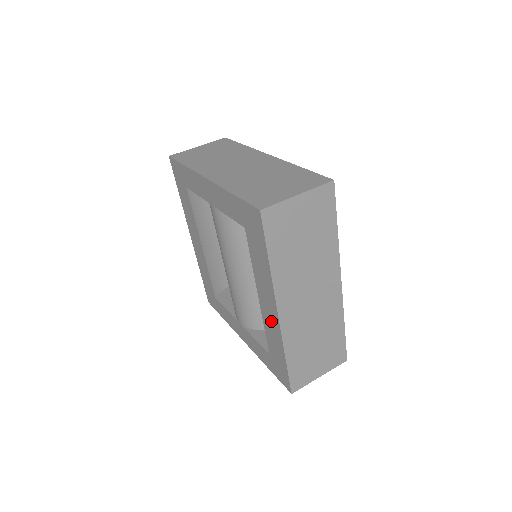
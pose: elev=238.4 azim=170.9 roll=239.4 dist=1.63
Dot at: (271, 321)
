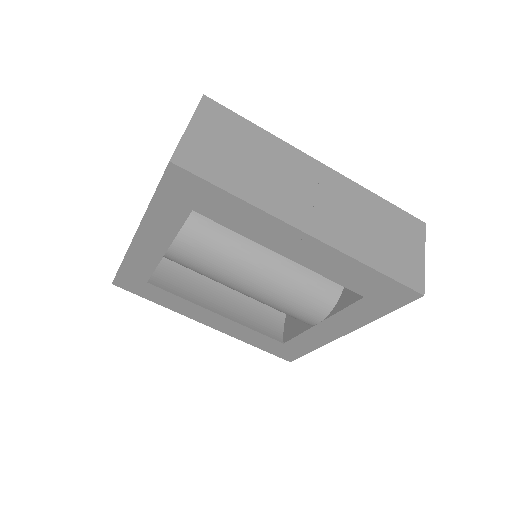
Dot at: (316, 256)
